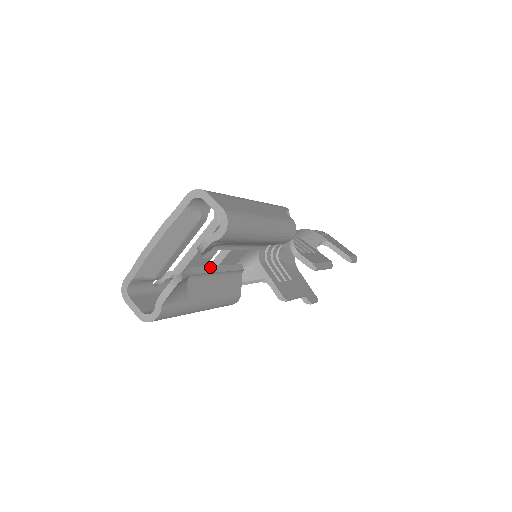
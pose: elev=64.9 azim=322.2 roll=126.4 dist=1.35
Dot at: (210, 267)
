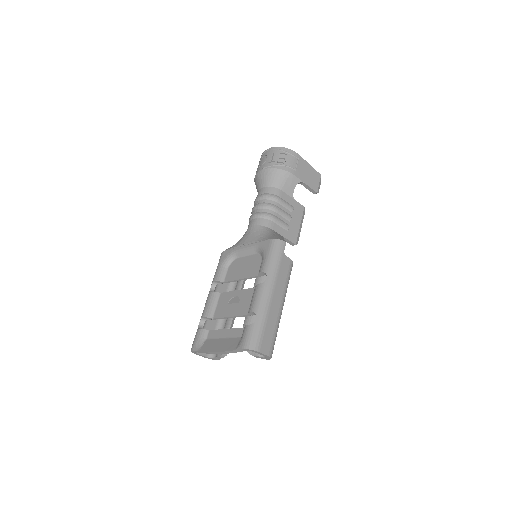
Dot at: occluded
